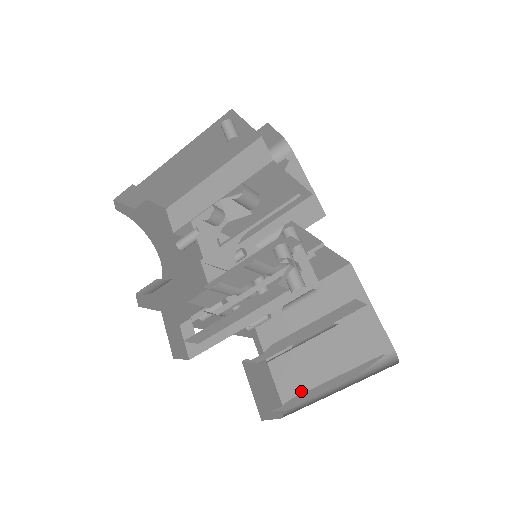
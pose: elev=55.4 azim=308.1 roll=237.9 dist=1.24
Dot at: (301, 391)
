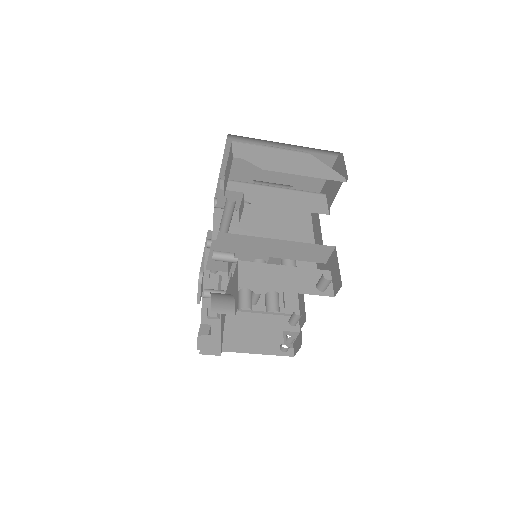
Dot at: occluded
